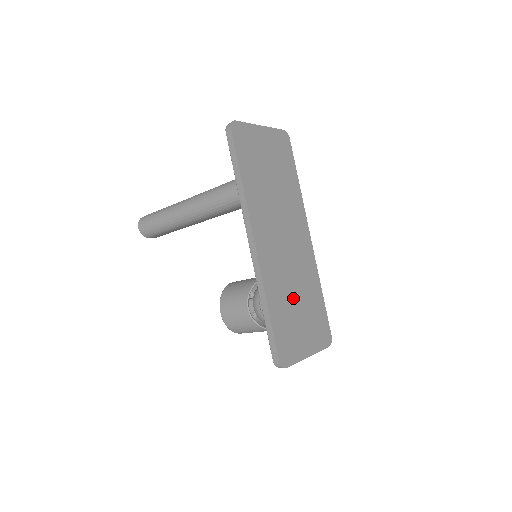
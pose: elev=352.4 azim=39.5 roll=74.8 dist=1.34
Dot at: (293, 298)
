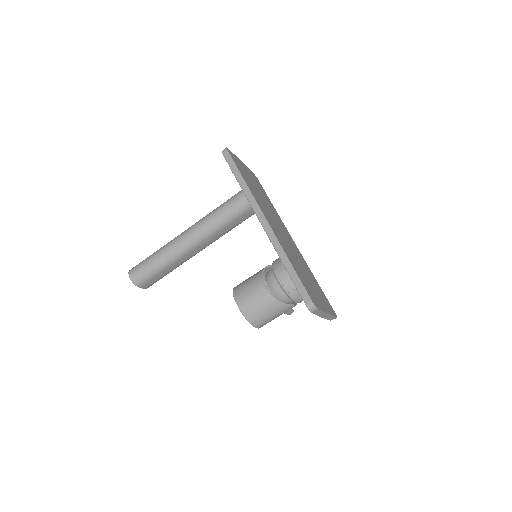
Dot at: (301, 268)
